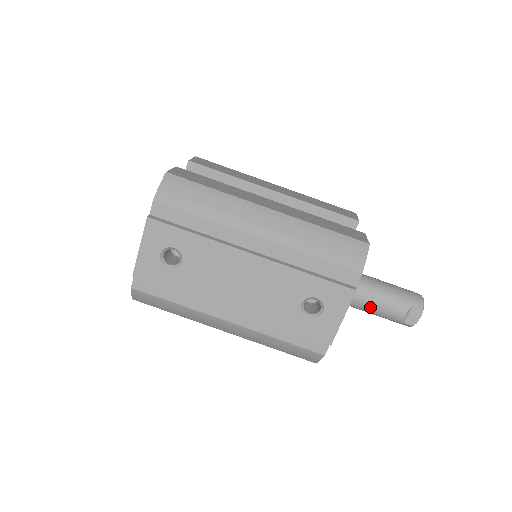
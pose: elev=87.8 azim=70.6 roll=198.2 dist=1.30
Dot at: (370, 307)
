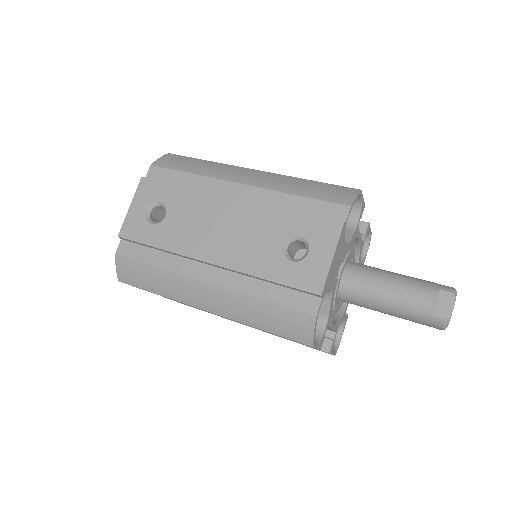
Dot at: (385, 296)
